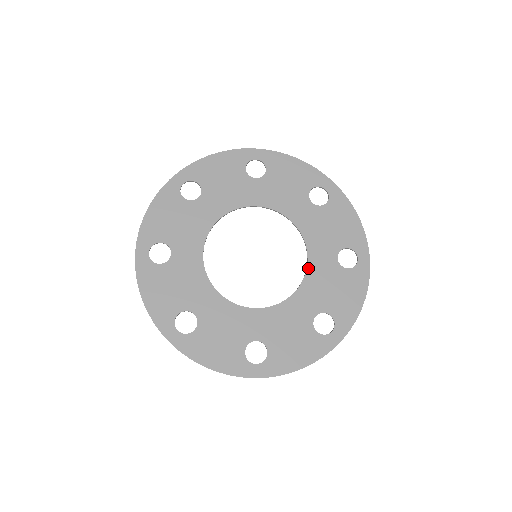
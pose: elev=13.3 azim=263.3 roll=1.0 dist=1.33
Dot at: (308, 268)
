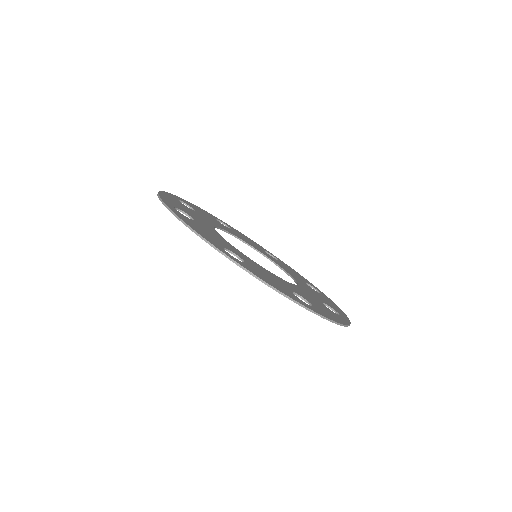
Dot at: (295, 279)
